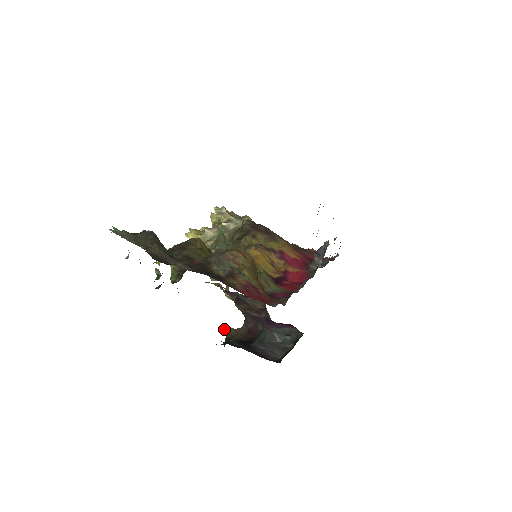
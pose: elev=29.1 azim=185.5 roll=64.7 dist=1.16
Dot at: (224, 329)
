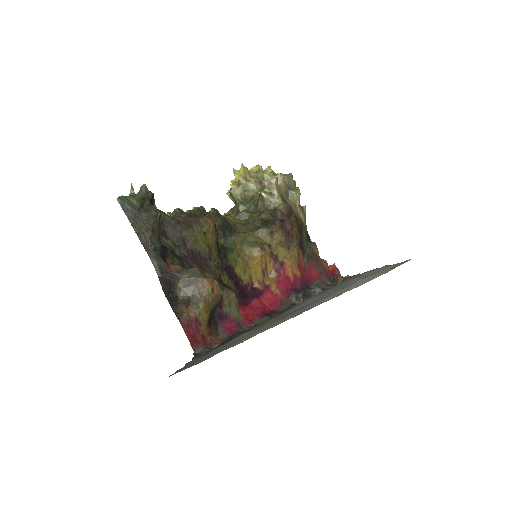
Dot at: occluded
